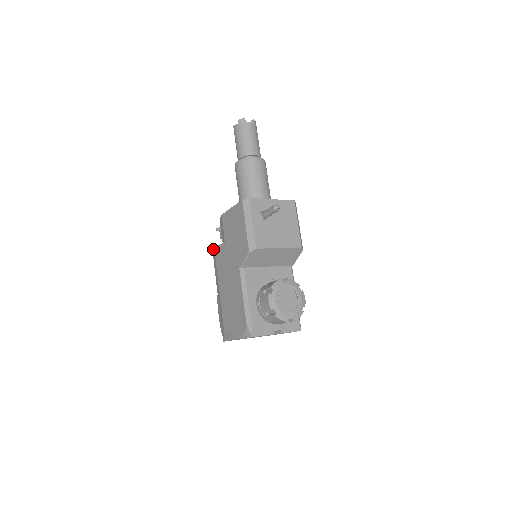
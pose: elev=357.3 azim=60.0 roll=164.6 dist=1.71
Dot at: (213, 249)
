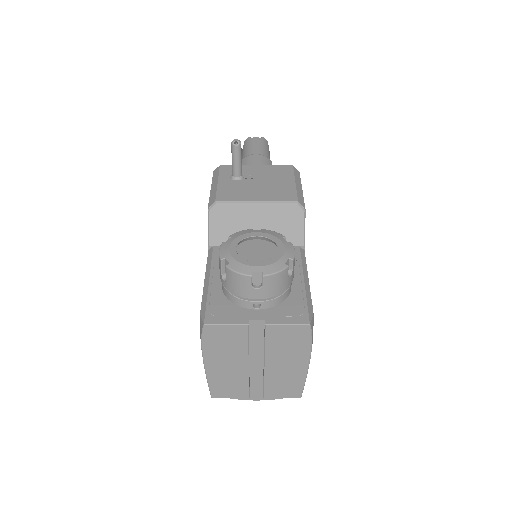
Dot at: occluded
